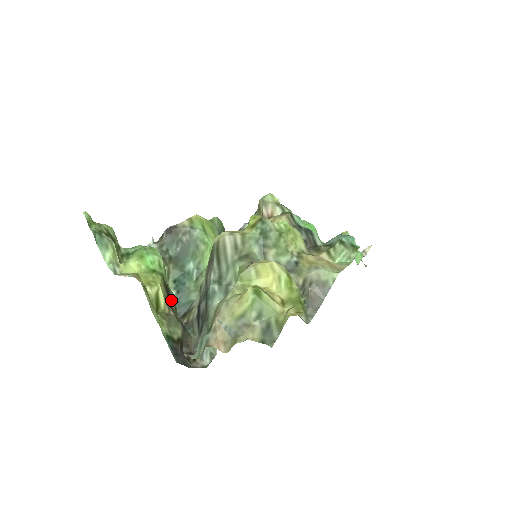
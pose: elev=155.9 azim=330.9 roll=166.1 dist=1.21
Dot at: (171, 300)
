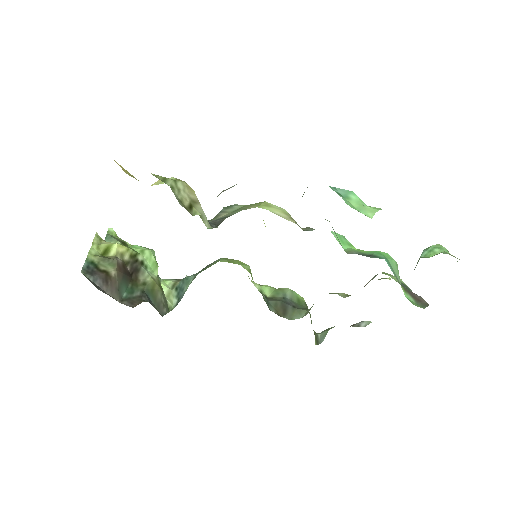
Dot at: (141, 275)
